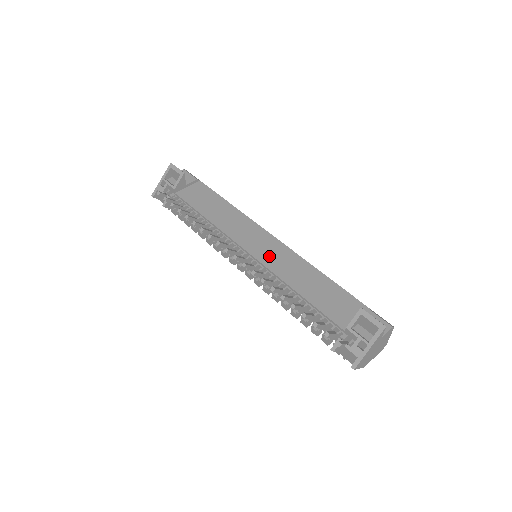
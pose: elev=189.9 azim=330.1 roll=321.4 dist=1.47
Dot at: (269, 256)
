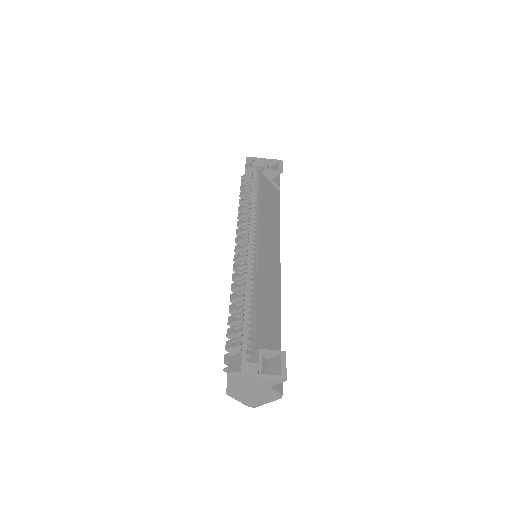
Dot at: (266, 263)
